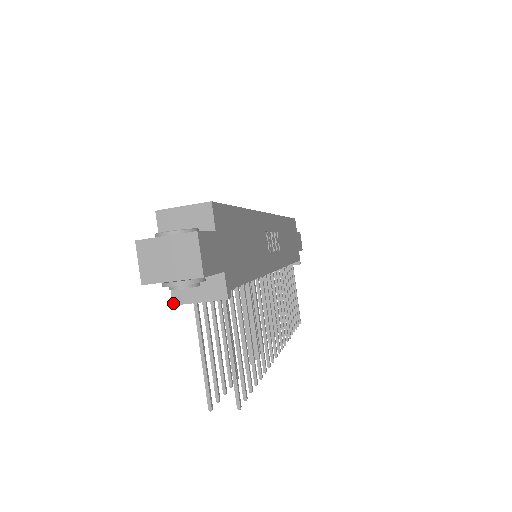
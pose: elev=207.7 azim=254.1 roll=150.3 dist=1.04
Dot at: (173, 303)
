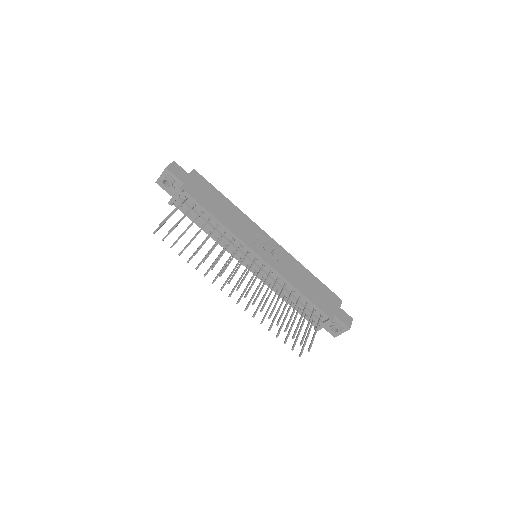
Dot at: (168, 202)
